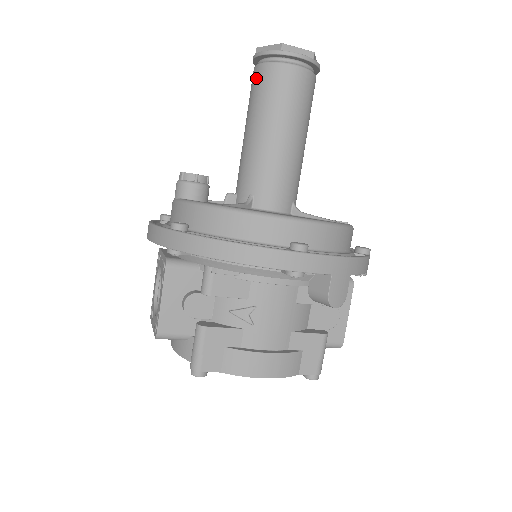
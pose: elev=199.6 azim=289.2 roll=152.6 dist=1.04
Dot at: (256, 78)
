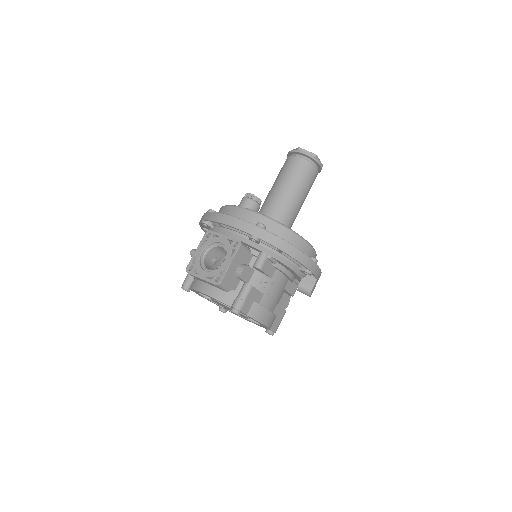
Dot at: (296, 163)
